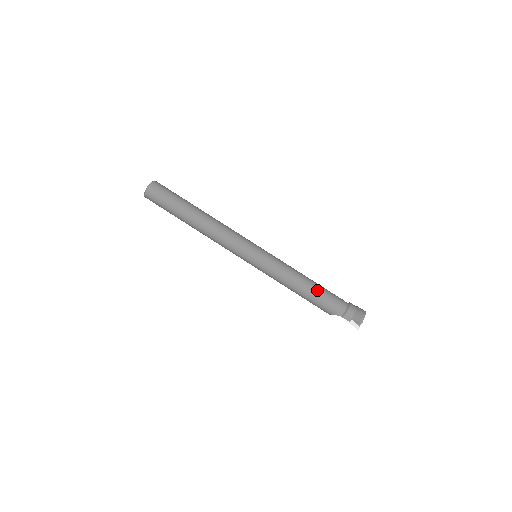
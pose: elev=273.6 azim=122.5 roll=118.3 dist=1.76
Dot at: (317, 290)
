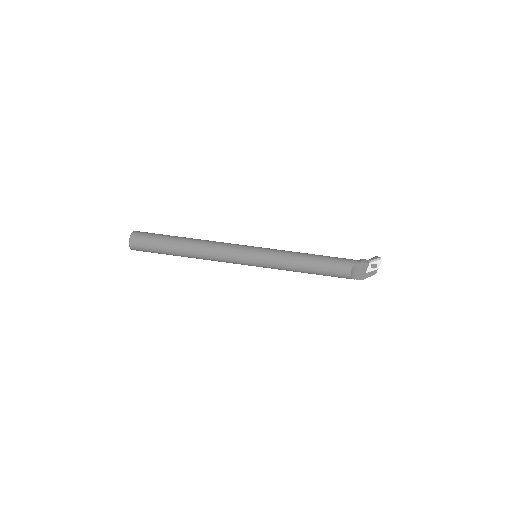
Dot at: occluded
